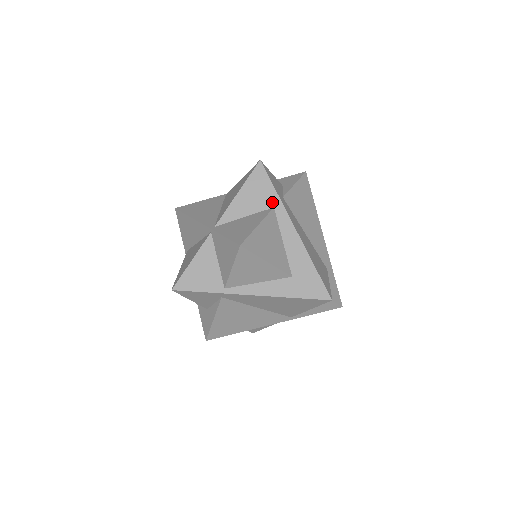
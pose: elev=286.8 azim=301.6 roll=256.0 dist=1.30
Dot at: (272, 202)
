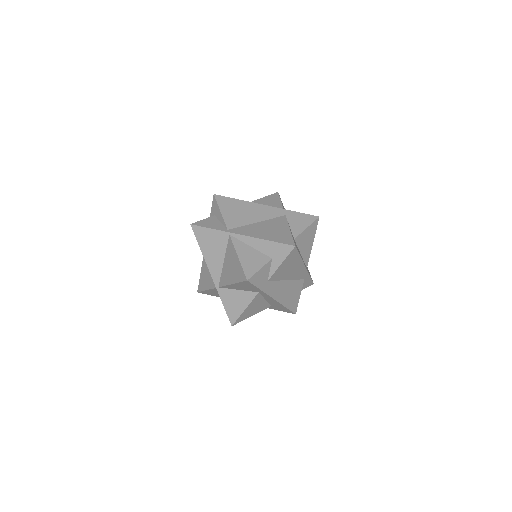
Dot at: (257, 291)
